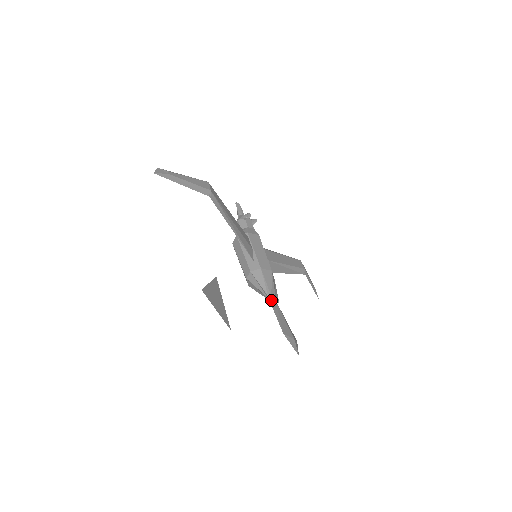
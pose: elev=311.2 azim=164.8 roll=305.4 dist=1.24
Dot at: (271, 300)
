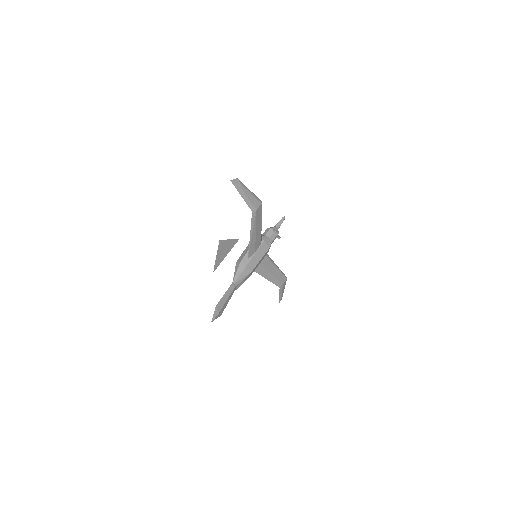
Dot at: (232, 285)
